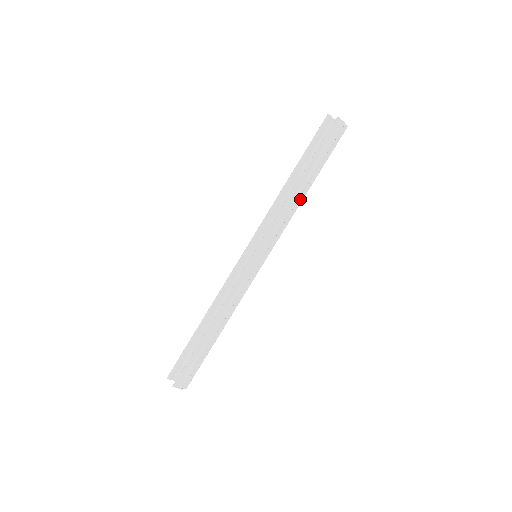
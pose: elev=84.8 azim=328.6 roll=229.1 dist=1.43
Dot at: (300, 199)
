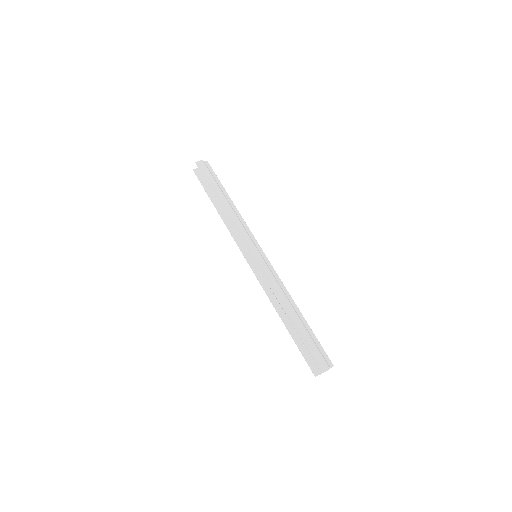
Dot at: (234, 208)
